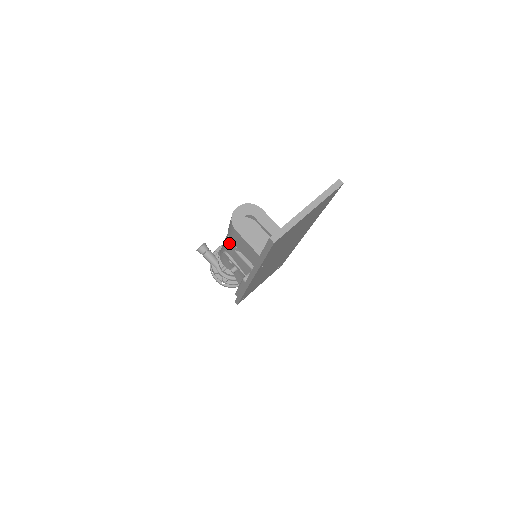
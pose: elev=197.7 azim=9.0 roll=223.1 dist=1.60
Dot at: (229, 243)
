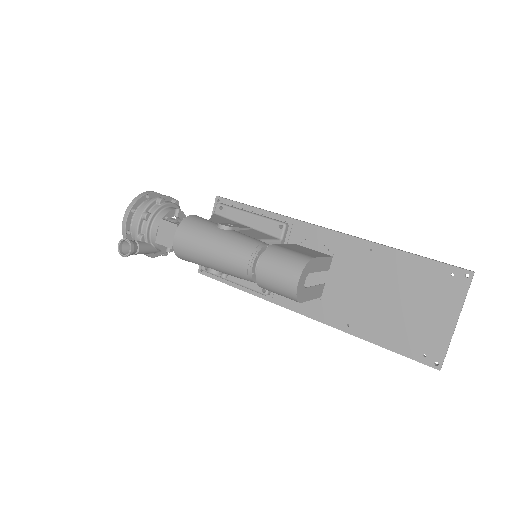
Dot at: occluded
